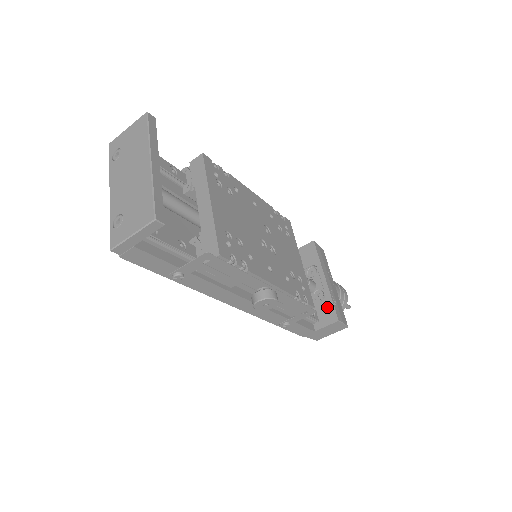
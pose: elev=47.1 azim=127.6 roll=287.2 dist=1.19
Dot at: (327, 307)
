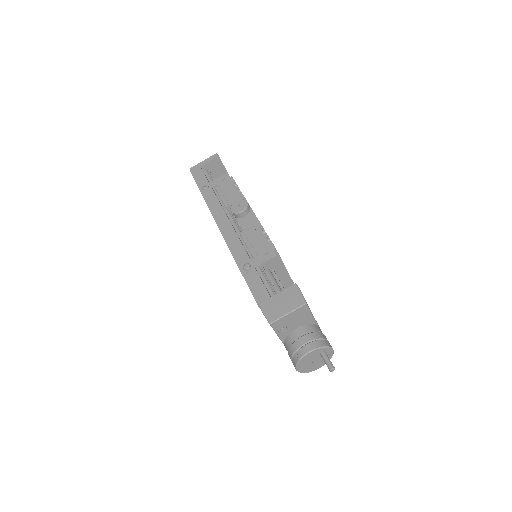
Dot at: occluded
